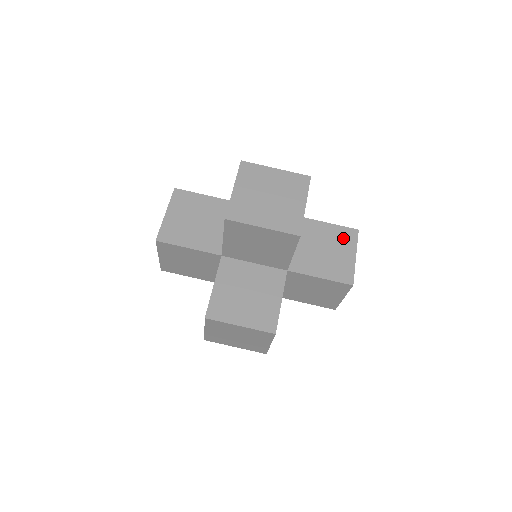
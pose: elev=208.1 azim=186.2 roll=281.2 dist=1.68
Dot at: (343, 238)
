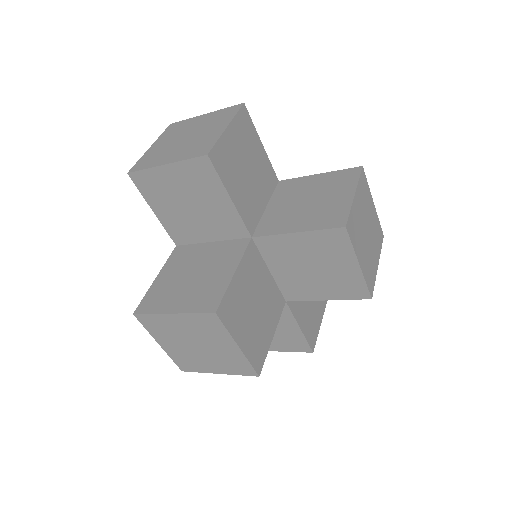
Dot at: occluded
